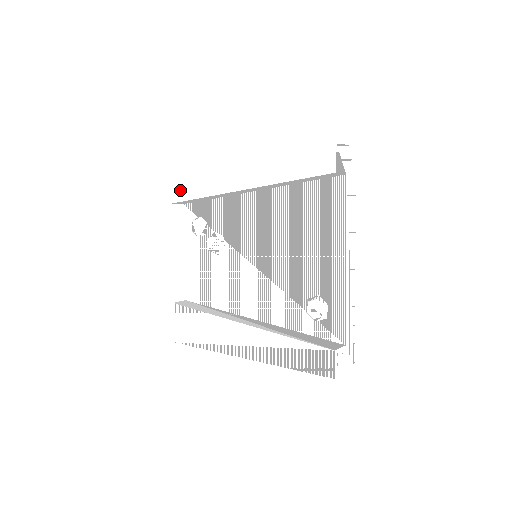
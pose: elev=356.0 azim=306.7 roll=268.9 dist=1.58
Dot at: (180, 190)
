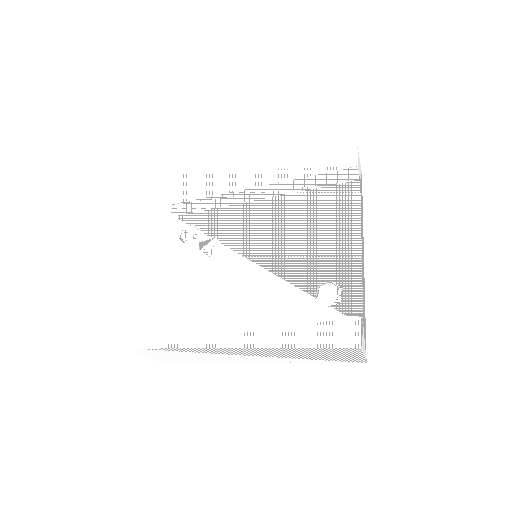
Dot at: (182, 193)
